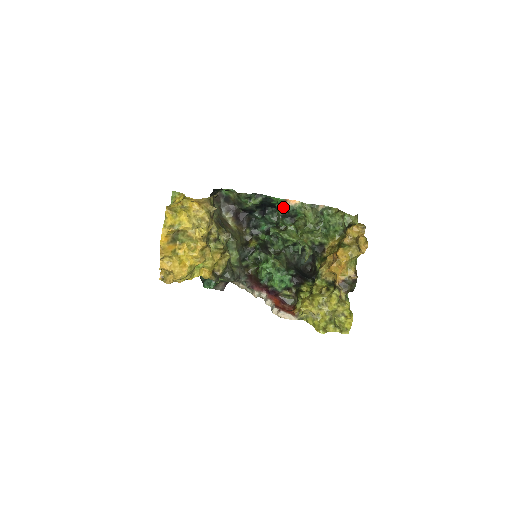
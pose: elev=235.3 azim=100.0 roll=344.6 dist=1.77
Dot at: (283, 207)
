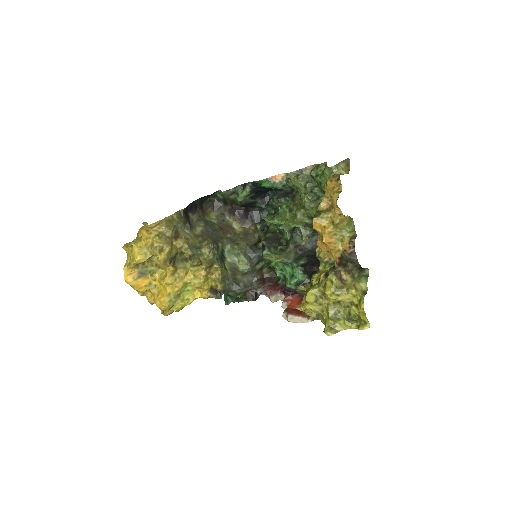
Dot at: occluded
